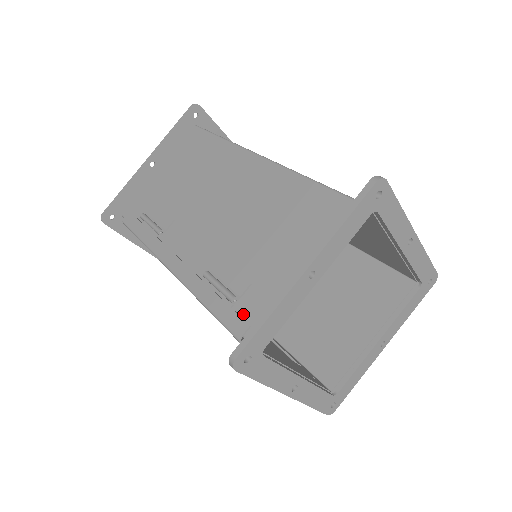
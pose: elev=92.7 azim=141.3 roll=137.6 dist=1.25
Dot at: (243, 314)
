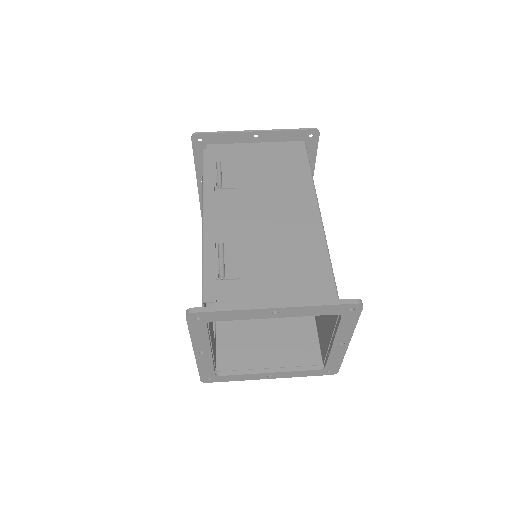
Dot at: (219, 290)
